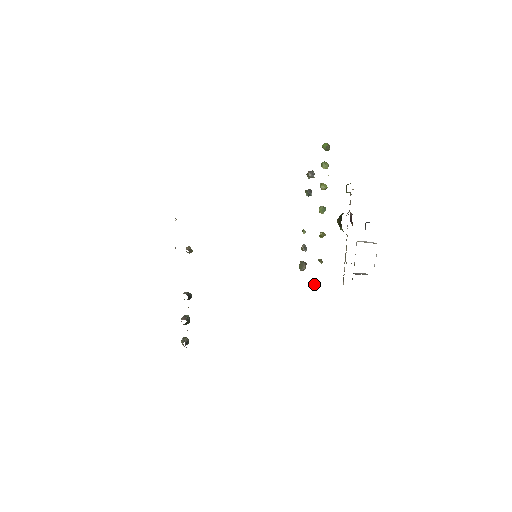
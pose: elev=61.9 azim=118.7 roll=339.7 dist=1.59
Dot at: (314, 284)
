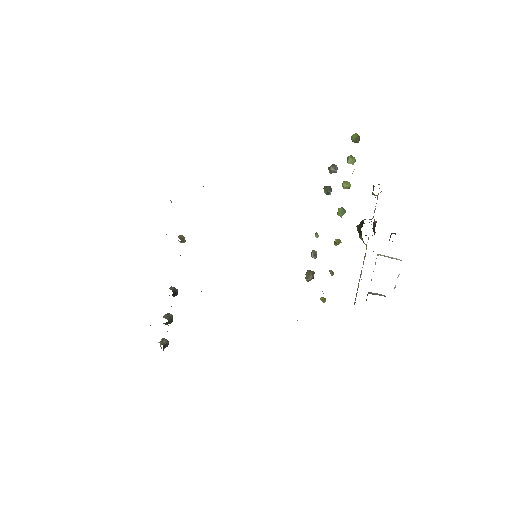
Dot at: (320, 299)
